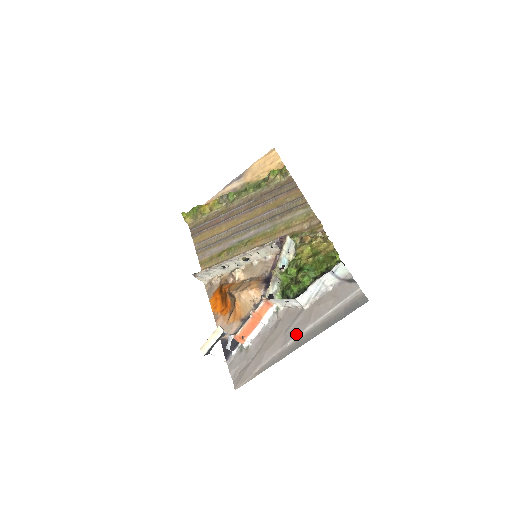
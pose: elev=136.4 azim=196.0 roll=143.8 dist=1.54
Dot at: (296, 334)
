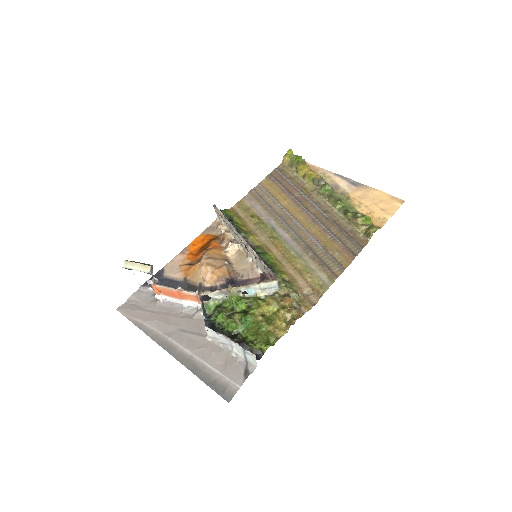
Dot at: (179, 342)
